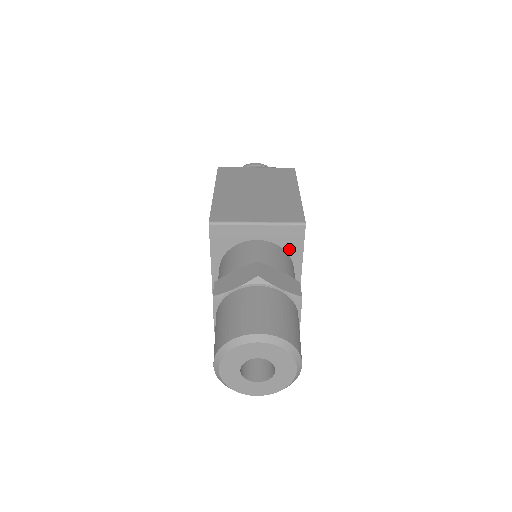
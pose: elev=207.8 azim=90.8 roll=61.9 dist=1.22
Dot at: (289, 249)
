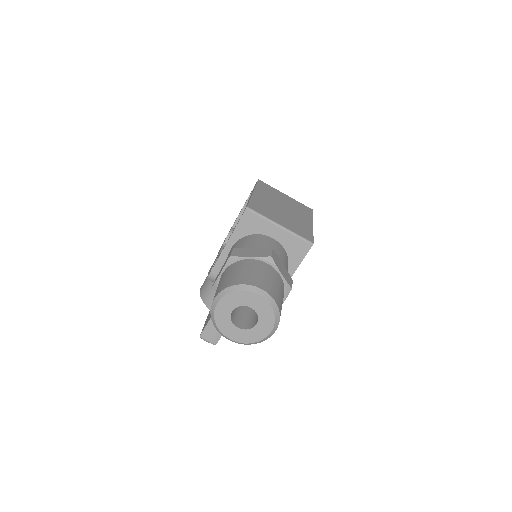
Dot at: (291, 257)
